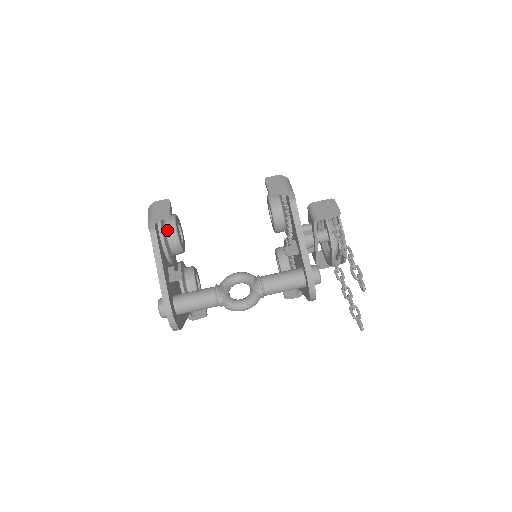
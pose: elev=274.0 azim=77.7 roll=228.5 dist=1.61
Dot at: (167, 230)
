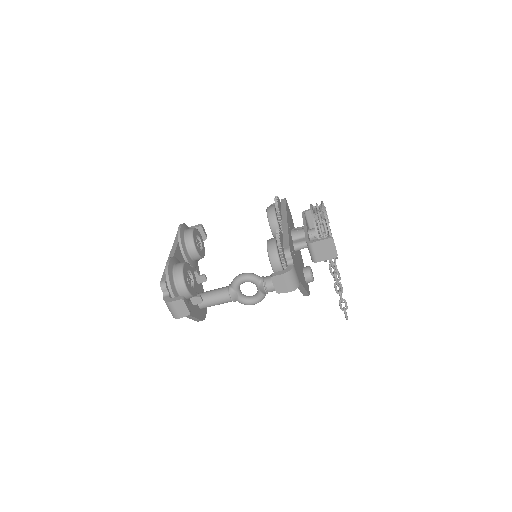
Dot at: occluded
